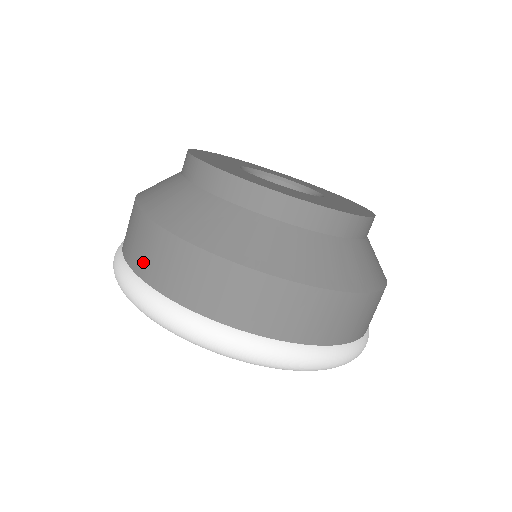
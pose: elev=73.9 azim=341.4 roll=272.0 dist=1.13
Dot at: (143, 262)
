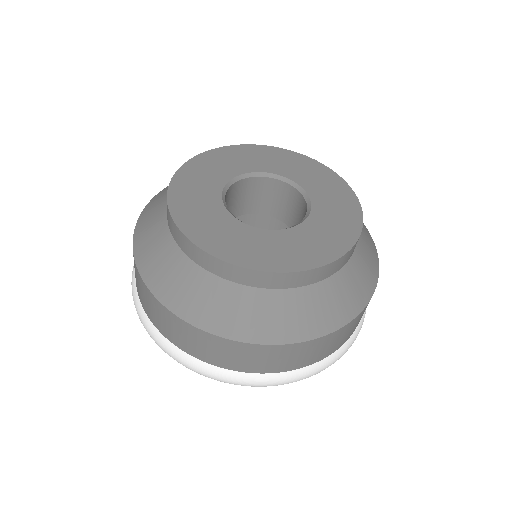
Dot at: (149, 312)
